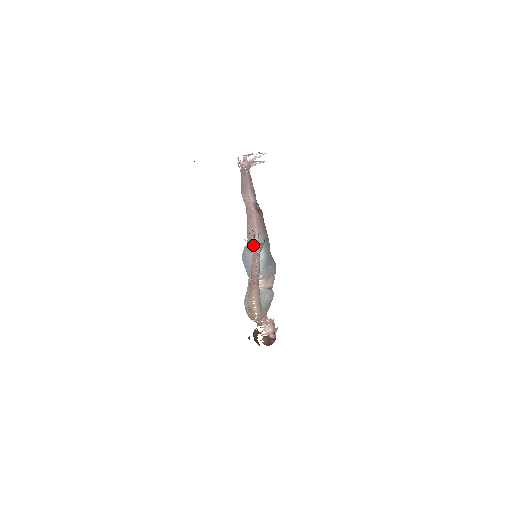
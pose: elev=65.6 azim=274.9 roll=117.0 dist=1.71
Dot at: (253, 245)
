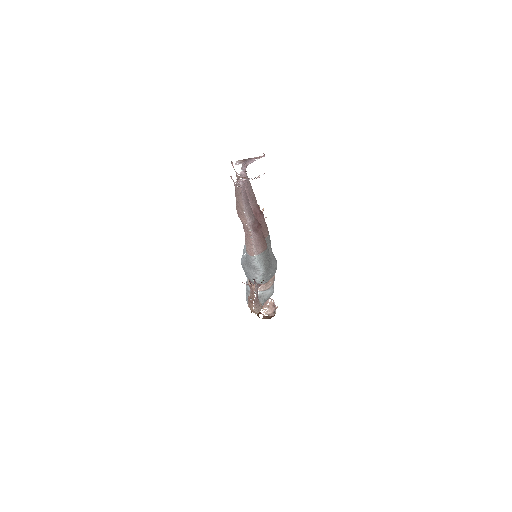
Dot at: (250, 286)
